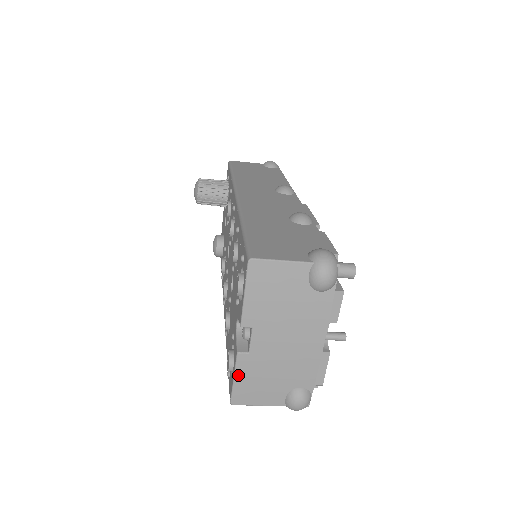
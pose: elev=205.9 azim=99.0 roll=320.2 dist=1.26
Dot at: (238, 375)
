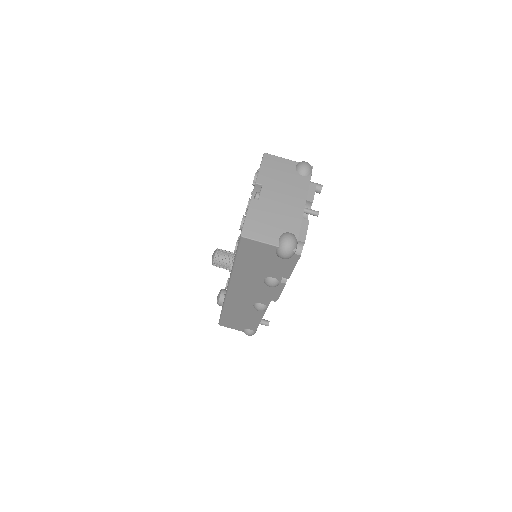
Dot at: (249, 213)
